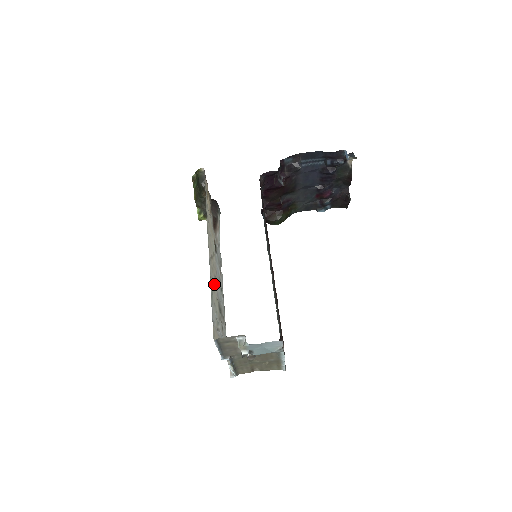
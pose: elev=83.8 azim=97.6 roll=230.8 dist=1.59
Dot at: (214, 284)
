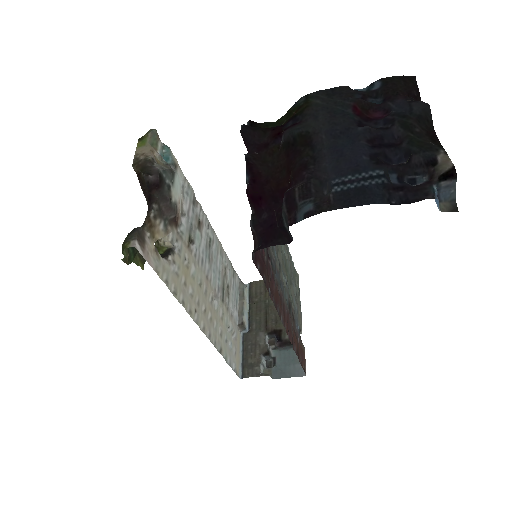
Dot at: (218, 323)
